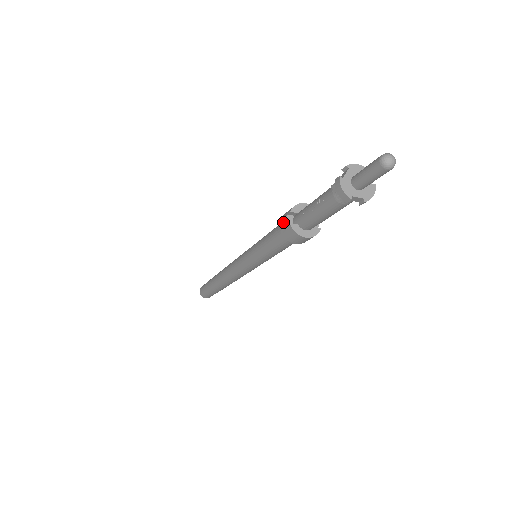
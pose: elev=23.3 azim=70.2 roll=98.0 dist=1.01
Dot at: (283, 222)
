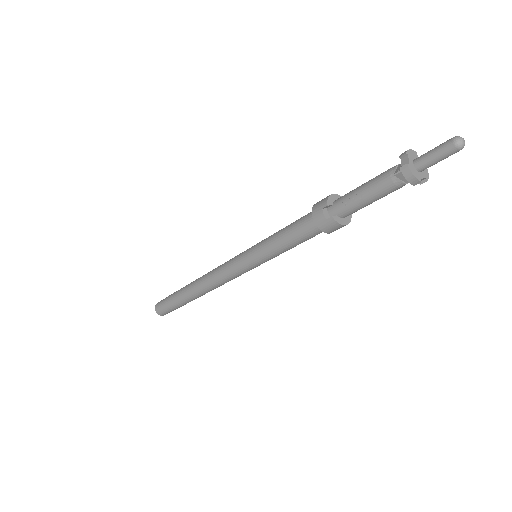
Dot at: (319, 217)
